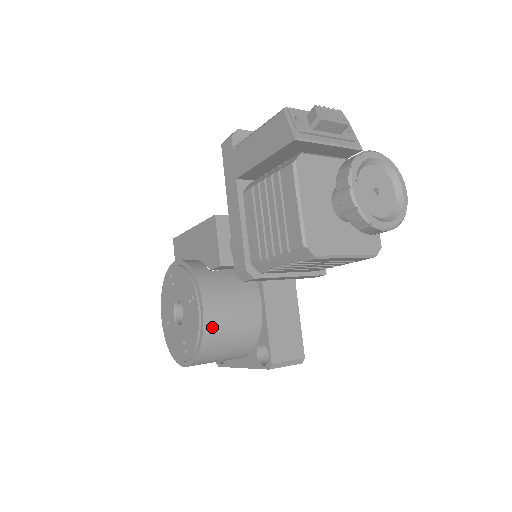
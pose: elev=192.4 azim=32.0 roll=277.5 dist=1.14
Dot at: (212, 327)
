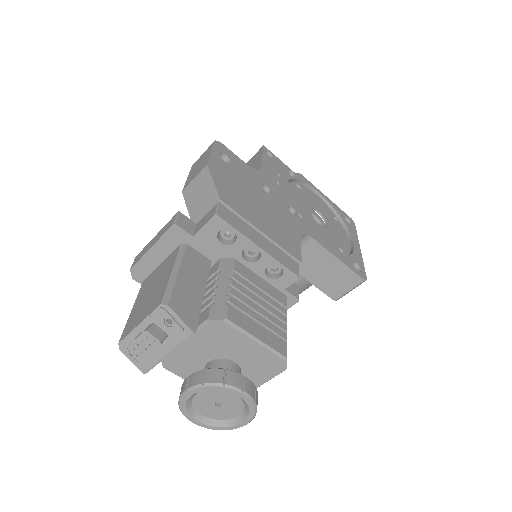
Dot at: occluded
